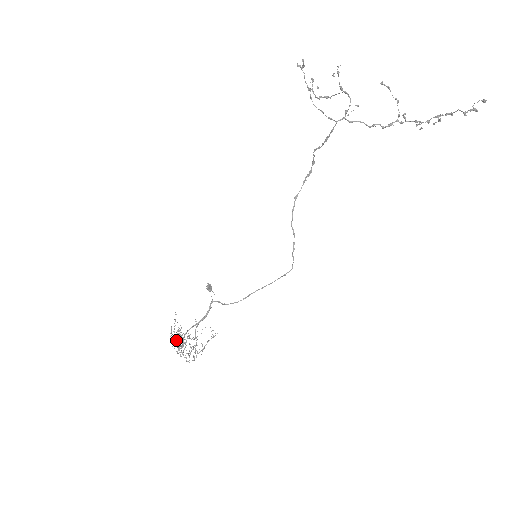
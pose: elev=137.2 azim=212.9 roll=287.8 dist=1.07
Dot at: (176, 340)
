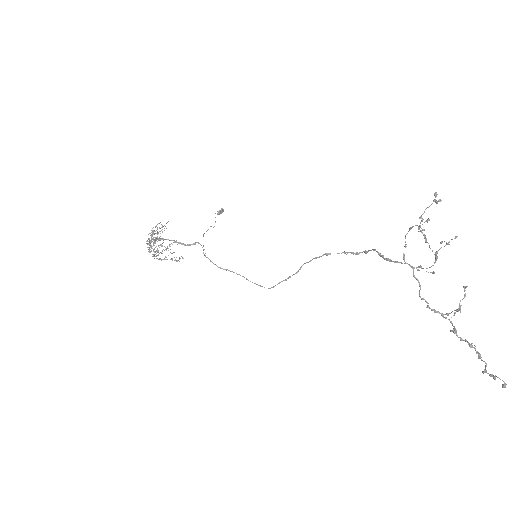
Dot at: (151, 237)
